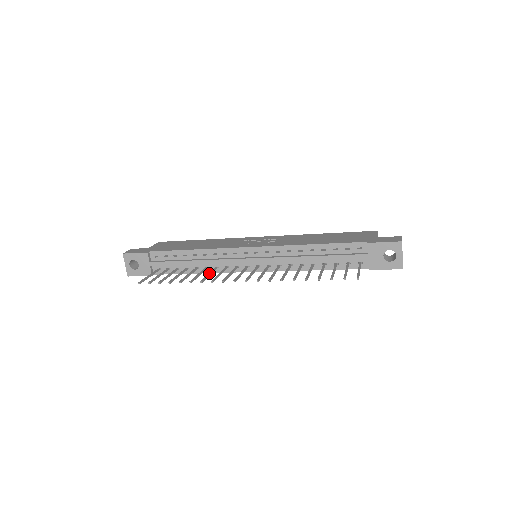
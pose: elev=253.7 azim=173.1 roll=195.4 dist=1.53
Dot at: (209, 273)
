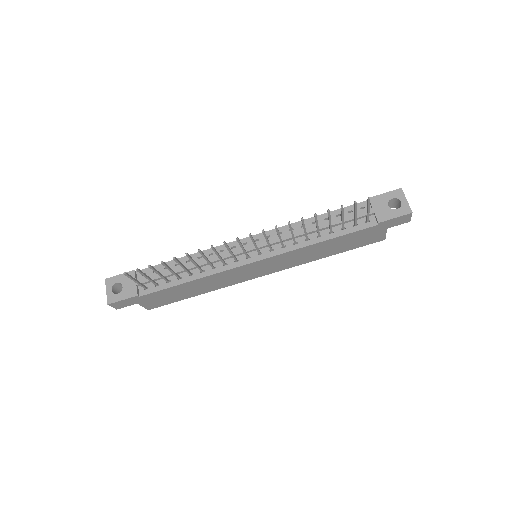
Dot at: (206, 258)
